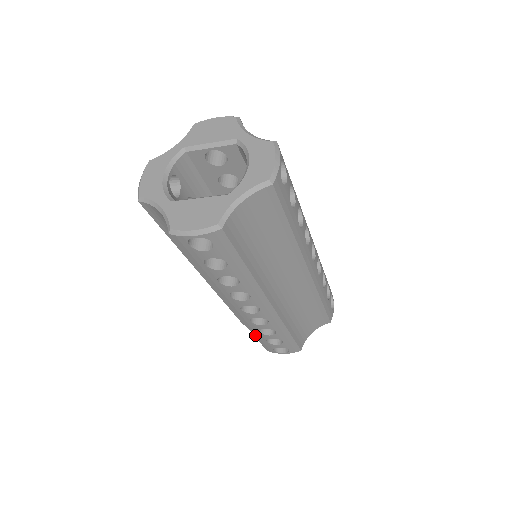
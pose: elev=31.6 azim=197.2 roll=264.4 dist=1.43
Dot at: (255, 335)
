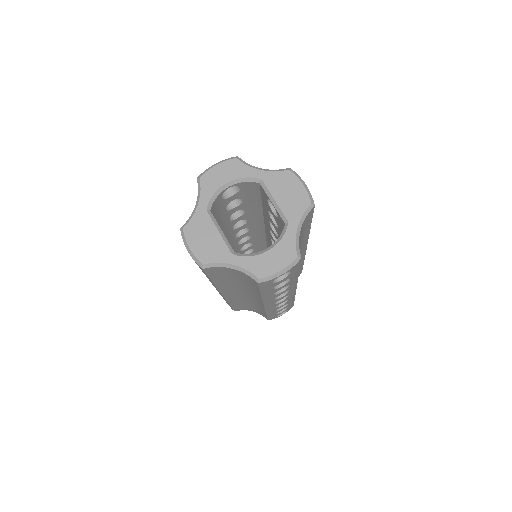
Dot at: occluded
